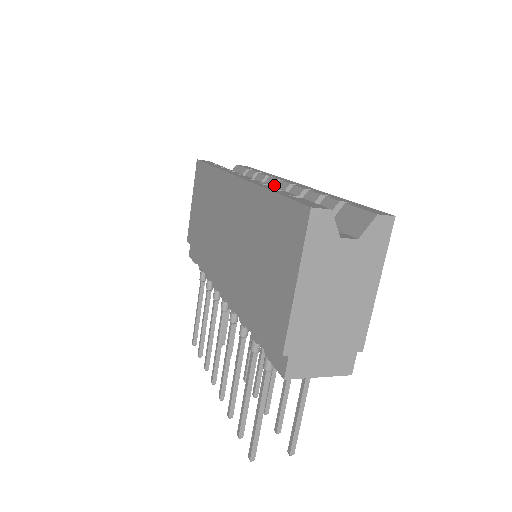
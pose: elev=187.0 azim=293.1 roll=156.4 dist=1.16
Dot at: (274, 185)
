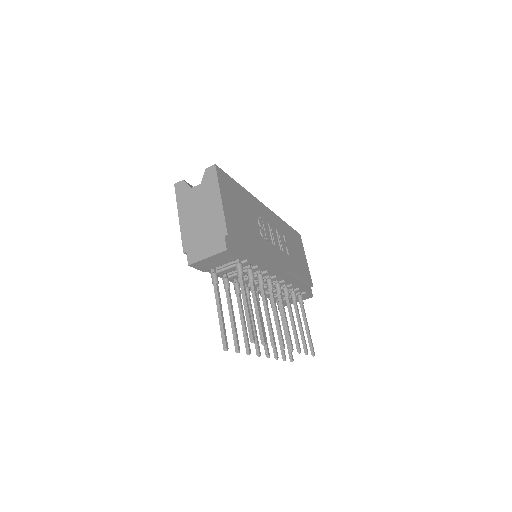
Dot at: occluded
